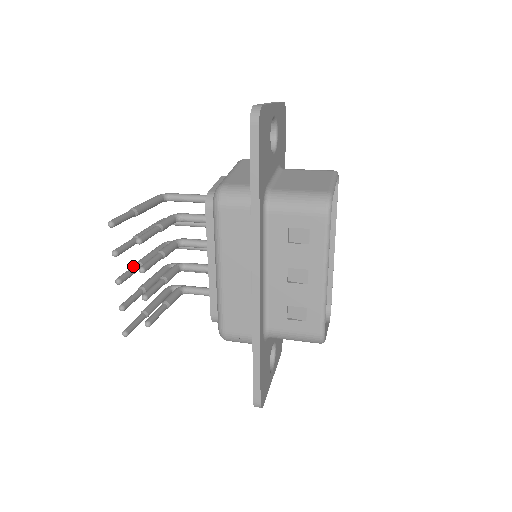
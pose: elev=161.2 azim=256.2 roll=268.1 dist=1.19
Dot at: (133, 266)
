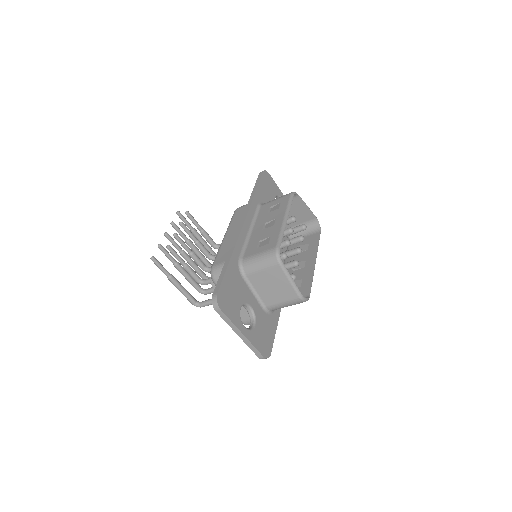
Dot at: (178, 246)
